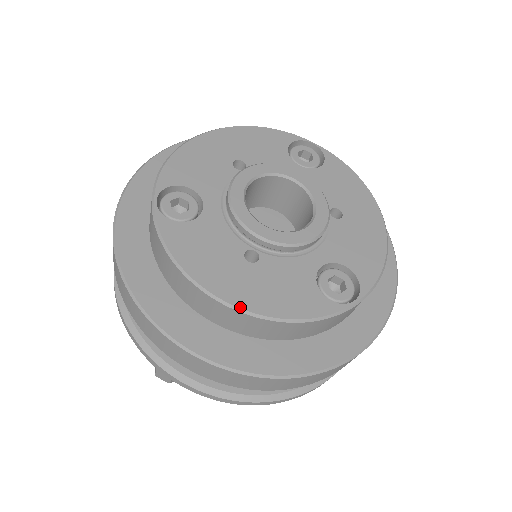
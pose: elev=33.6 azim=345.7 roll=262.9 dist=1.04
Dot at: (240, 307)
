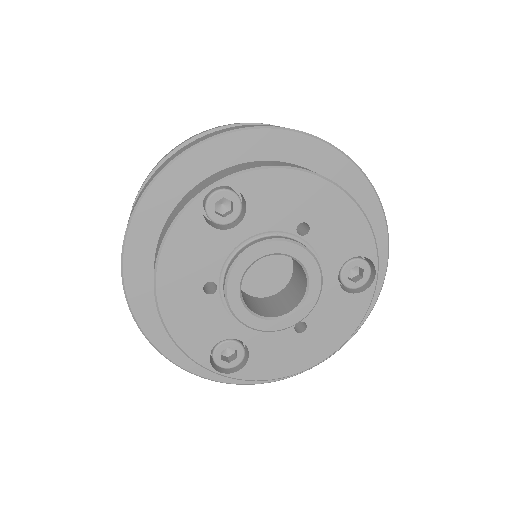
Dot at: (330, 355)
